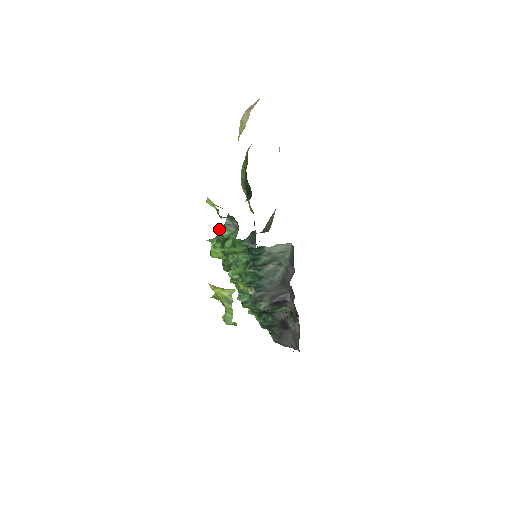
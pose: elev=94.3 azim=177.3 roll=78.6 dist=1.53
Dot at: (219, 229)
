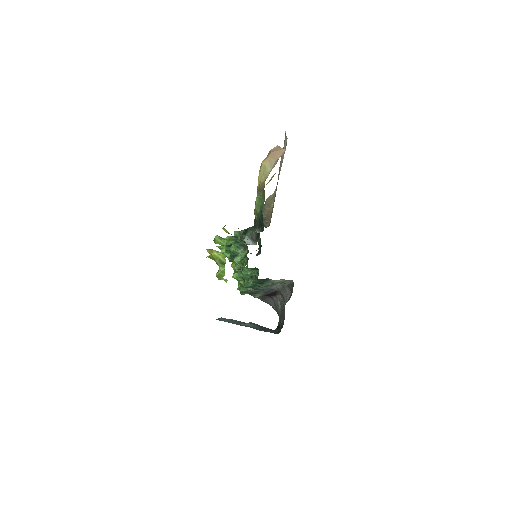
Dot at: (229, 241)
